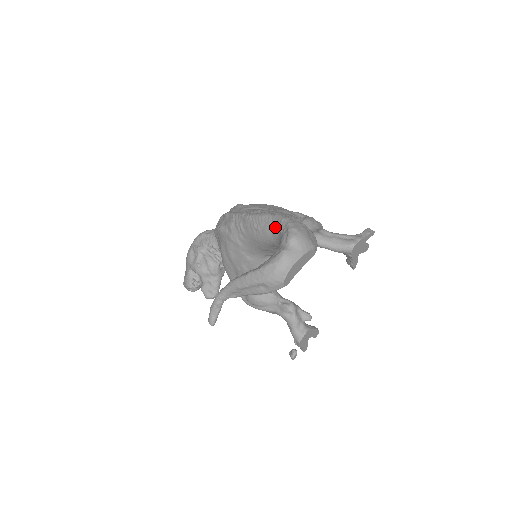
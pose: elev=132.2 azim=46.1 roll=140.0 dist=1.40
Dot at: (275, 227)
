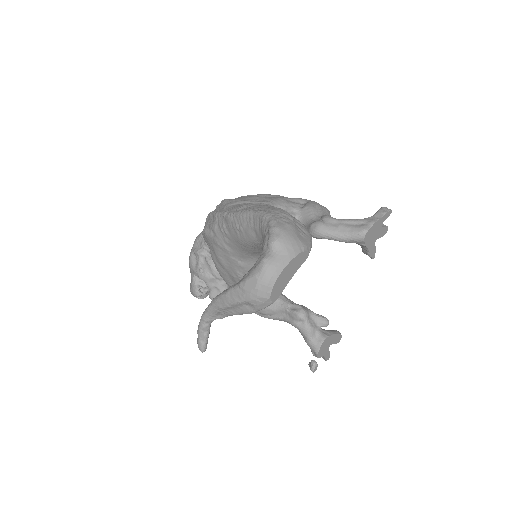
Dot at: (257, 227)
